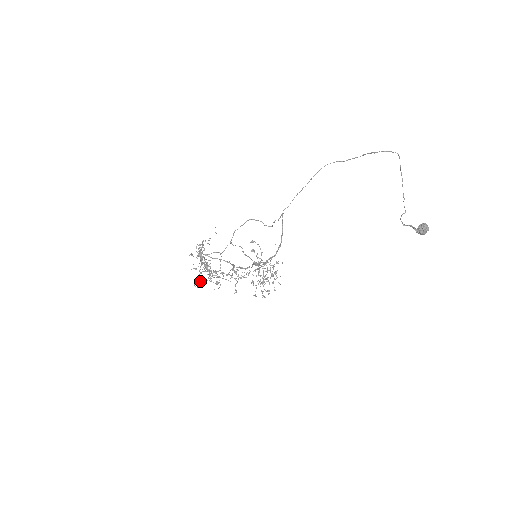
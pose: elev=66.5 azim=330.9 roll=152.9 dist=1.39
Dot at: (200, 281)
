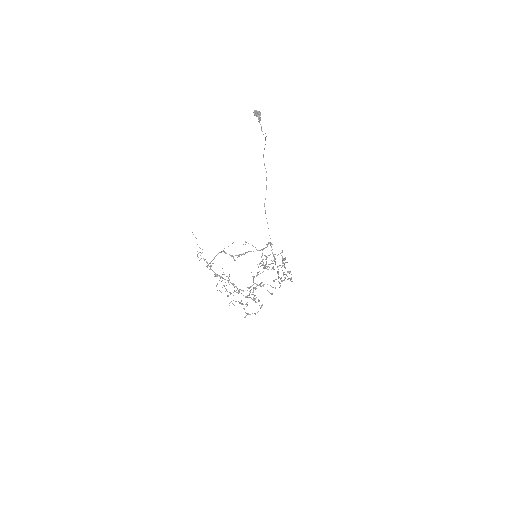
Dot at: (248, 314)
